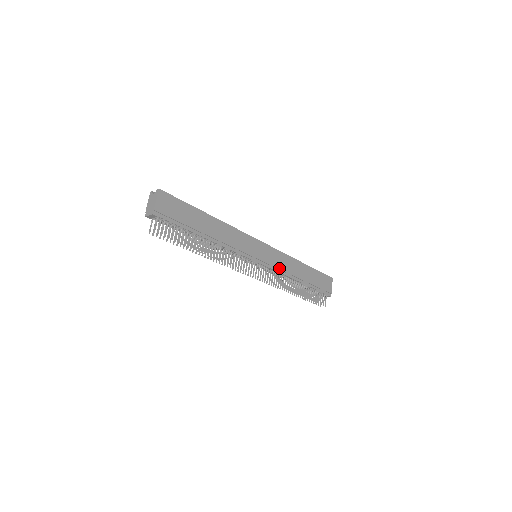
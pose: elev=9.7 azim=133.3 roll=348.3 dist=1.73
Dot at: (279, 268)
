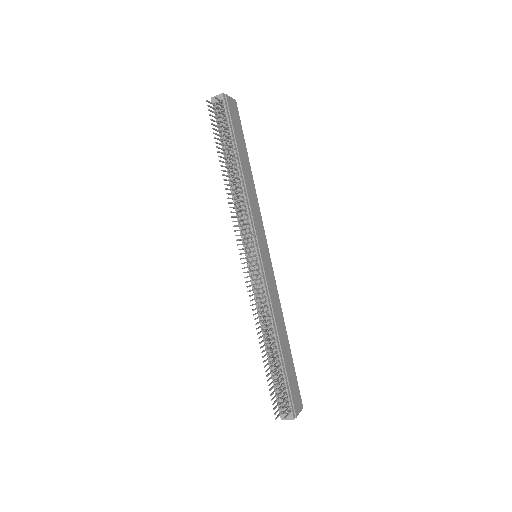
Dot at: (269, 293)
